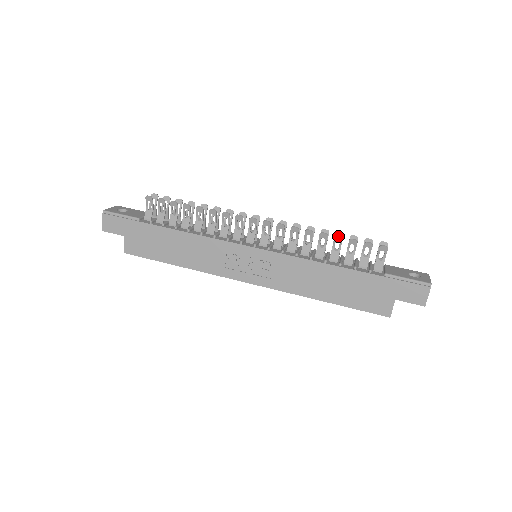
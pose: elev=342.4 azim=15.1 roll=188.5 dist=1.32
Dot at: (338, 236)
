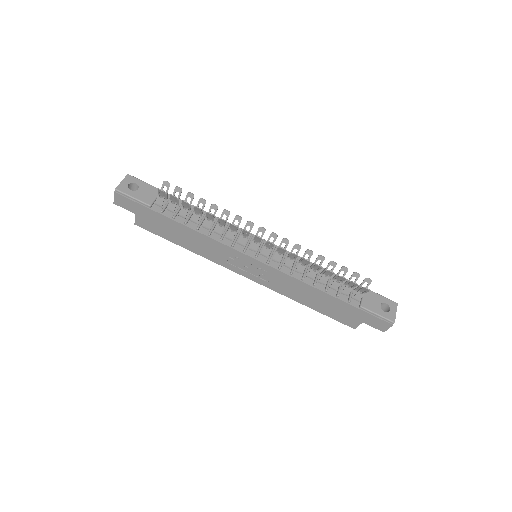
Dot at: (331, 271)
